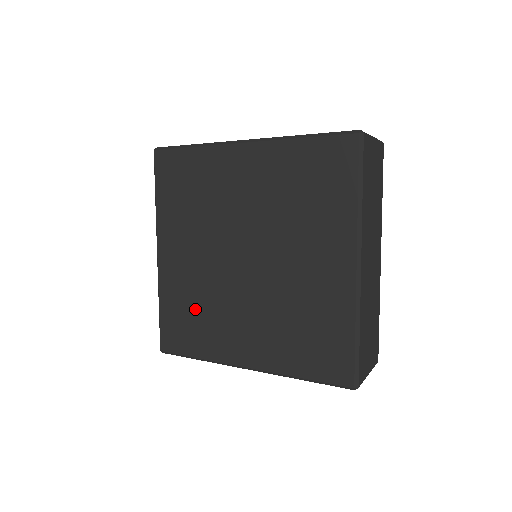
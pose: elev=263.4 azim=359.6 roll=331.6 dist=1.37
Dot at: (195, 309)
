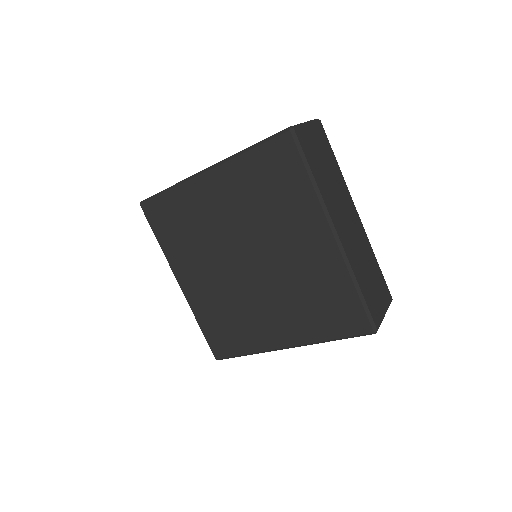
Dot at: (227, 317)
